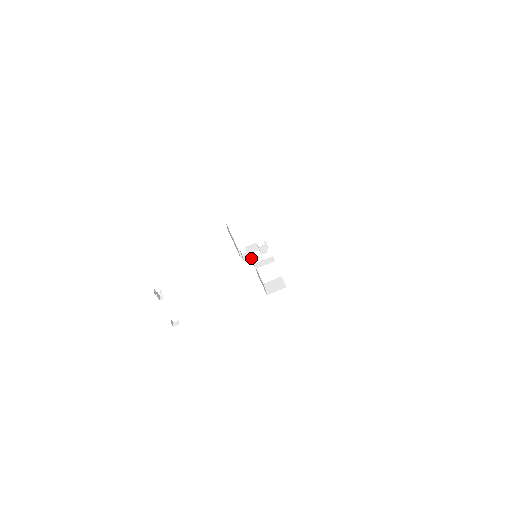
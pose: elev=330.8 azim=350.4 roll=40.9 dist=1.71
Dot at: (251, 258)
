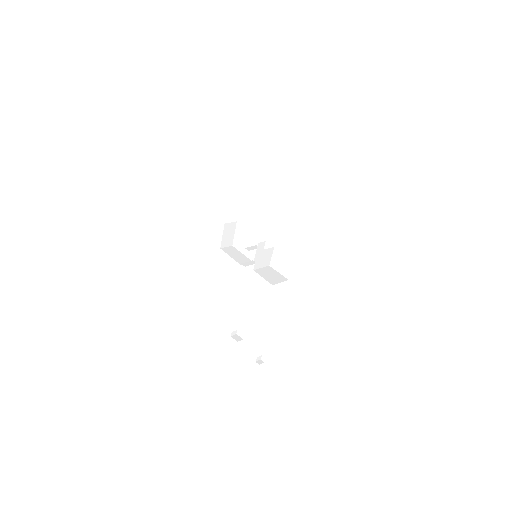
Dot at: occluded
